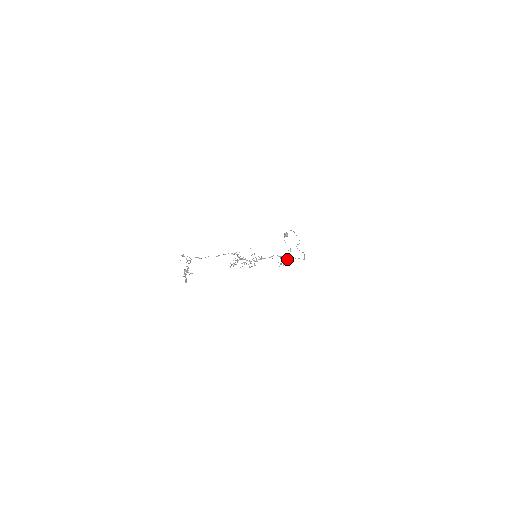
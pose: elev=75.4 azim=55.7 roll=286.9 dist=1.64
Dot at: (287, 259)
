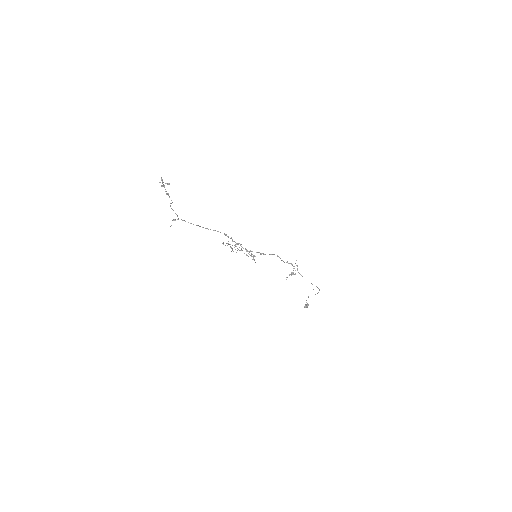
Dot at: (293, 268)
